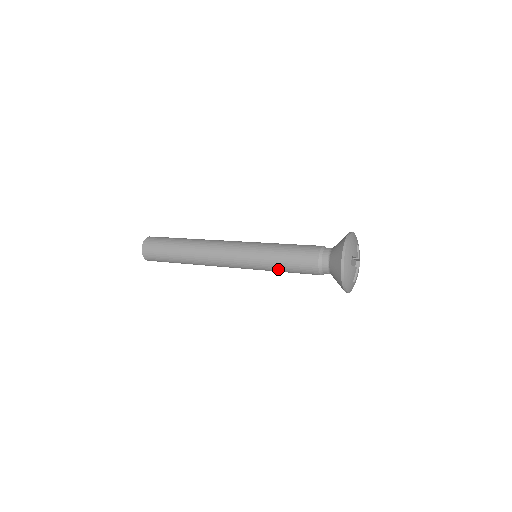
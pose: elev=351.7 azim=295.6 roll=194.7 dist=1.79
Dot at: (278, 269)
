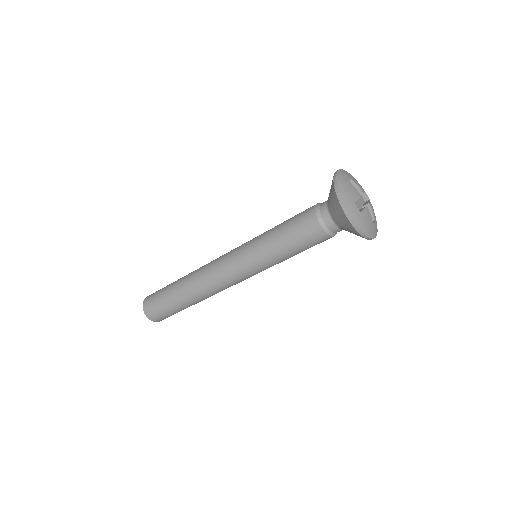
Dot at: (273, 240)
